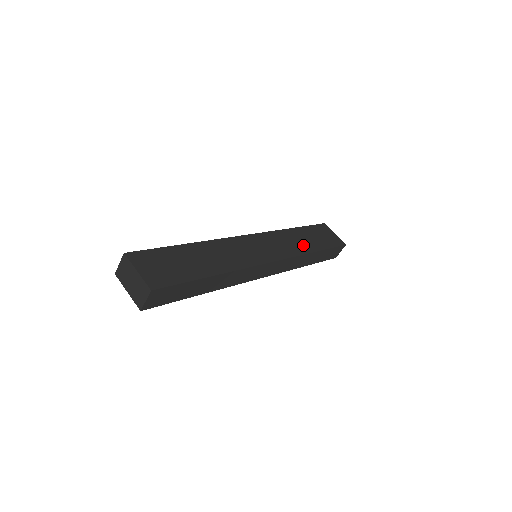
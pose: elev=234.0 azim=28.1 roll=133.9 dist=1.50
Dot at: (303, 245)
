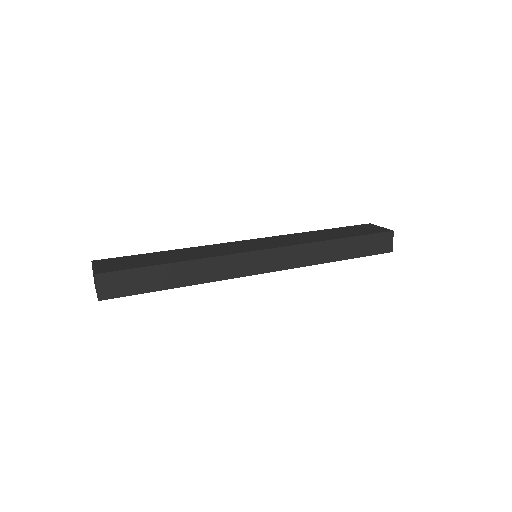
Dot at: (319, 237)
